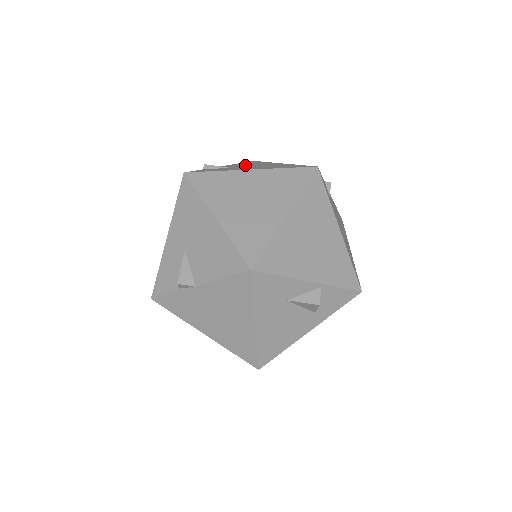
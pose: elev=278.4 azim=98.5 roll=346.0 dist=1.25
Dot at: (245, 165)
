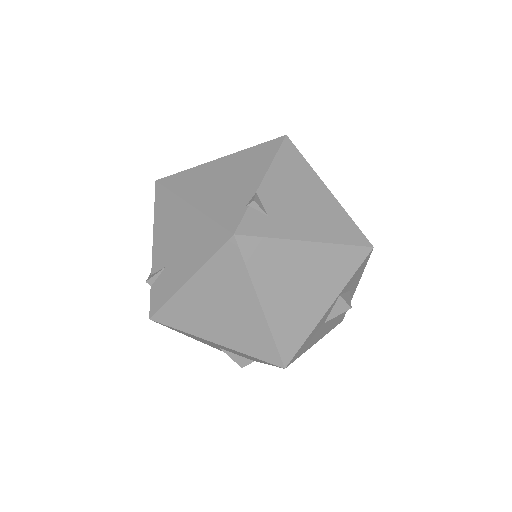
Dot at: (167, 238)
